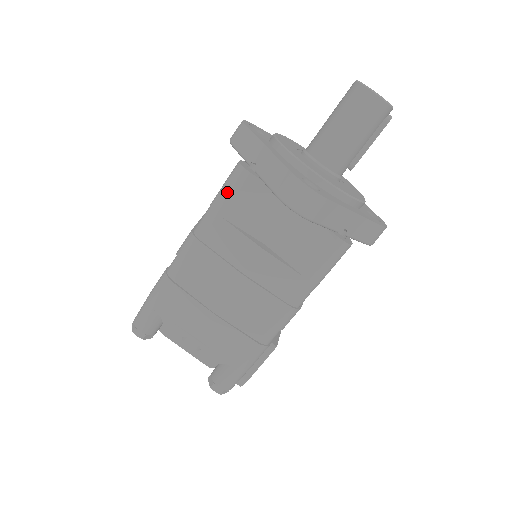
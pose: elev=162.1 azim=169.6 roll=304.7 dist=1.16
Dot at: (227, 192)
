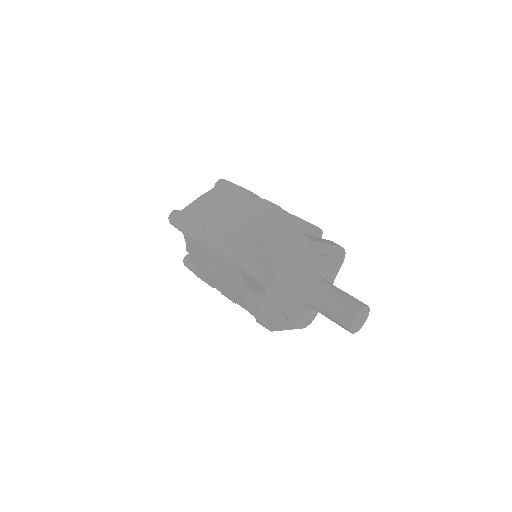
Dot at: (249, 271)
